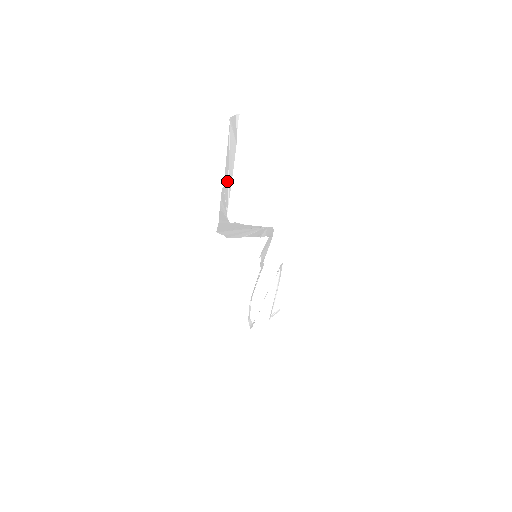
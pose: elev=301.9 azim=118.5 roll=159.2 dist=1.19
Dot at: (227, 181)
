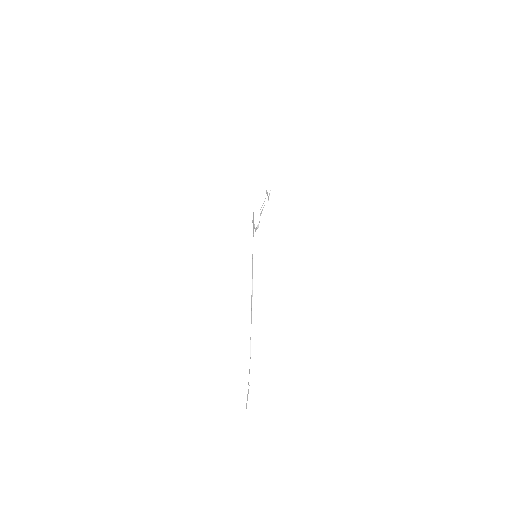
Dot at: occluded
